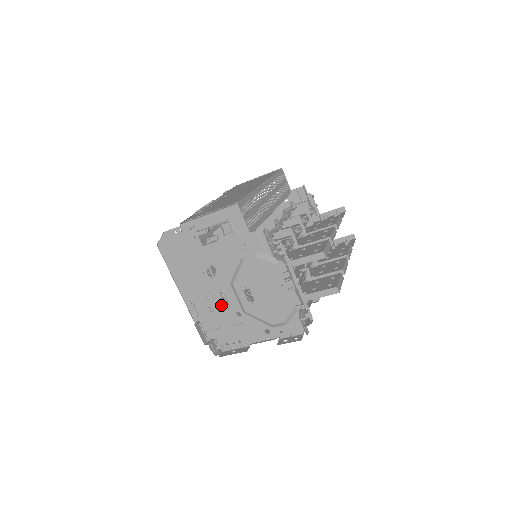
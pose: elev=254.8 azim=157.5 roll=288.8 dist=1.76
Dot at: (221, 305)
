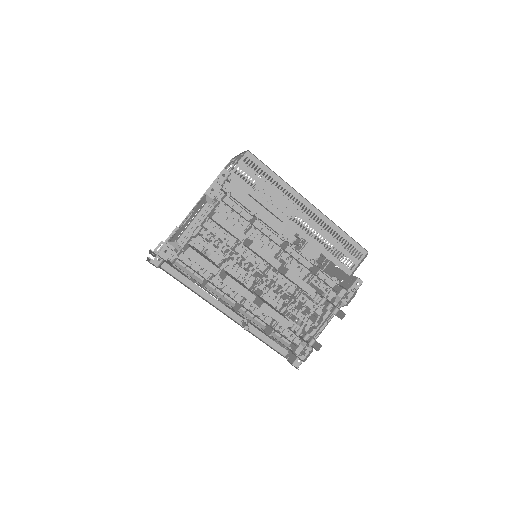
Dot at: occluded
